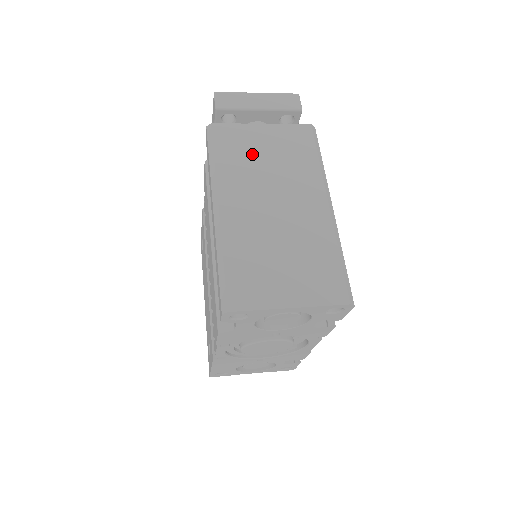
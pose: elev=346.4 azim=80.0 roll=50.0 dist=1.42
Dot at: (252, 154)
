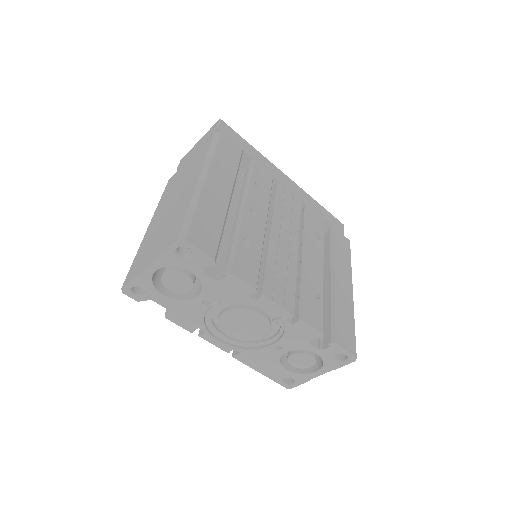
Dot at: (177, 181)
